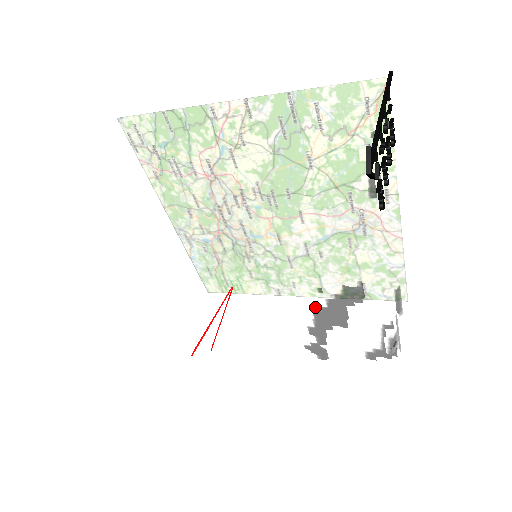
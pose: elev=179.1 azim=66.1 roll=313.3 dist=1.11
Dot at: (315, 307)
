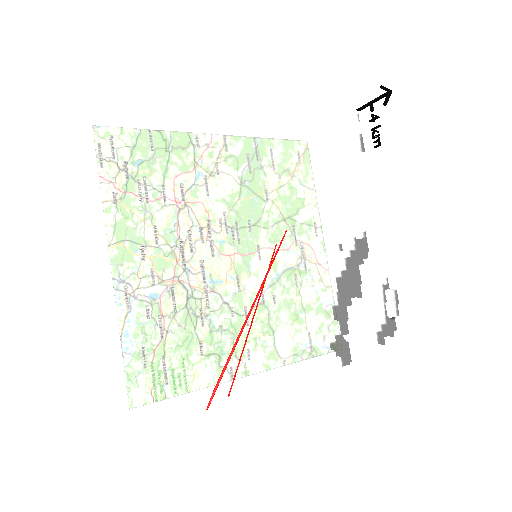
Dot at: (338, 272)
